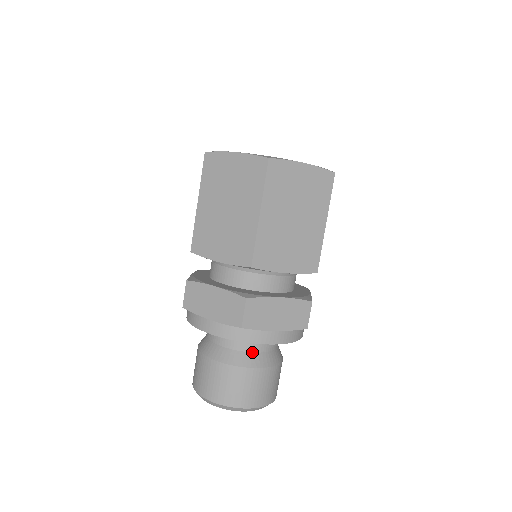
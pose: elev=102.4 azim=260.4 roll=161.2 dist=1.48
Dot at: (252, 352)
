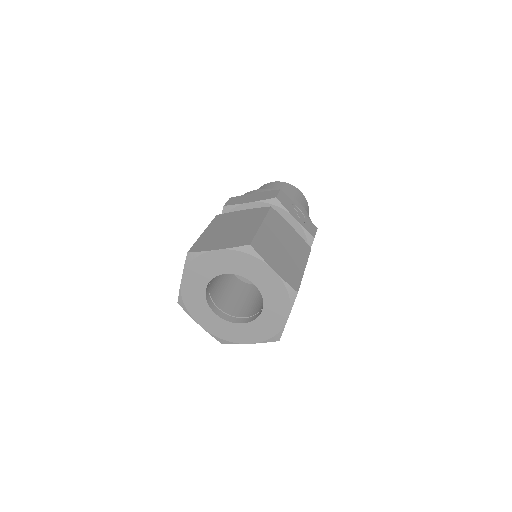
Dot at: occluded
